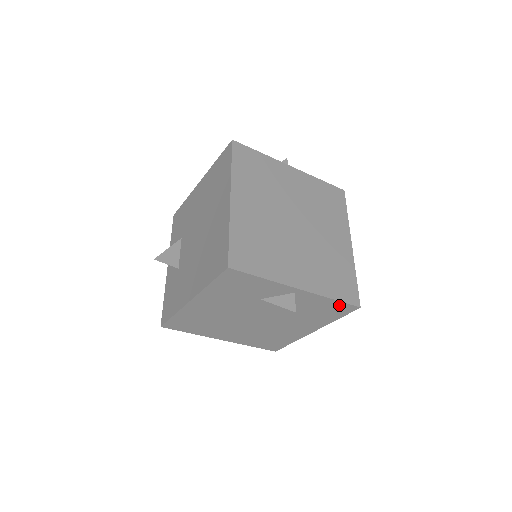
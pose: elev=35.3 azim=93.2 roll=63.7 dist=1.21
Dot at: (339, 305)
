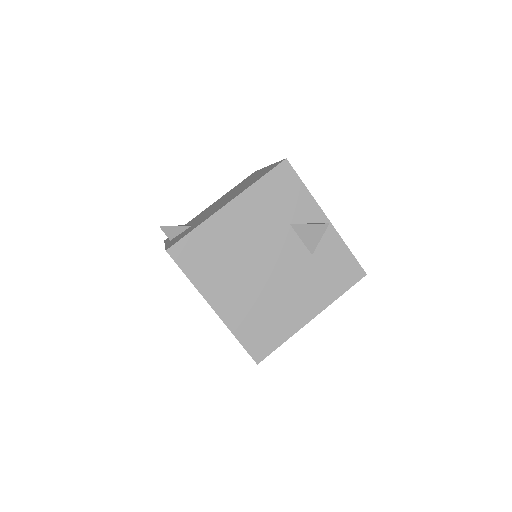
Dot at: (351, 263)
